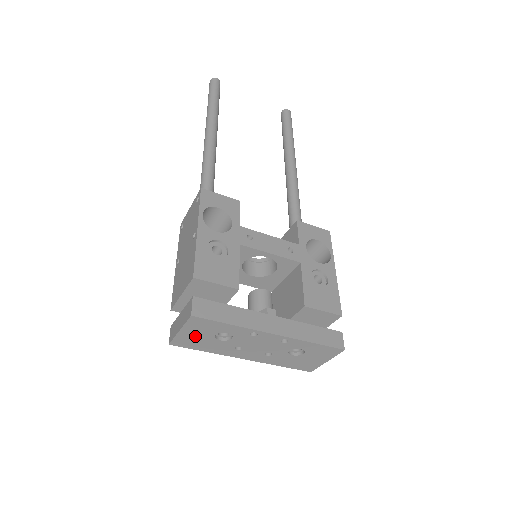
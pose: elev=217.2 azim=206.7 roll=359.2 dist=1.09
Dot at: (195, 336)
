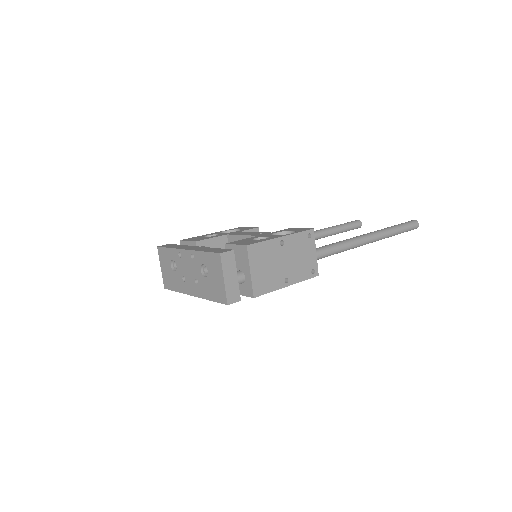
Dot at: (167, 271)
